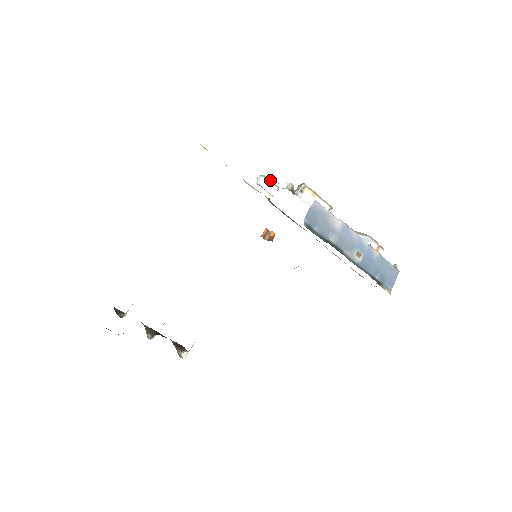
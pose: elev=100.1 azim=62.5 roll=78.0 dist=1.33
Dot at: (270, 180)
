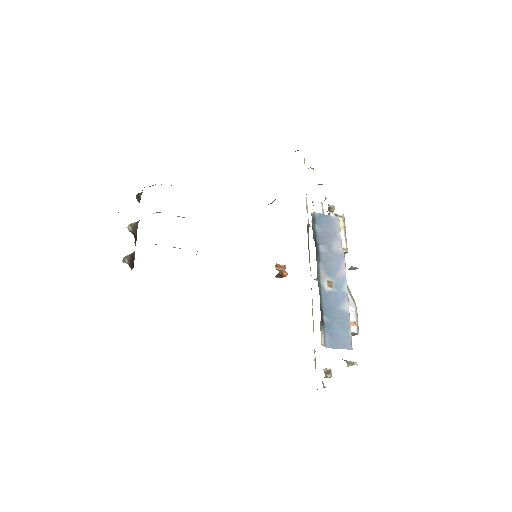
Dot at: (323, 209)
